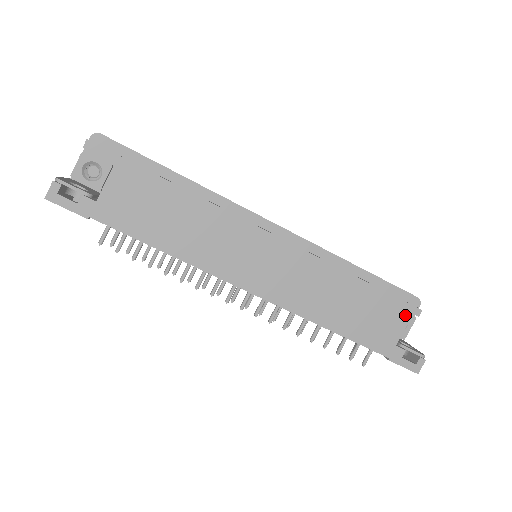
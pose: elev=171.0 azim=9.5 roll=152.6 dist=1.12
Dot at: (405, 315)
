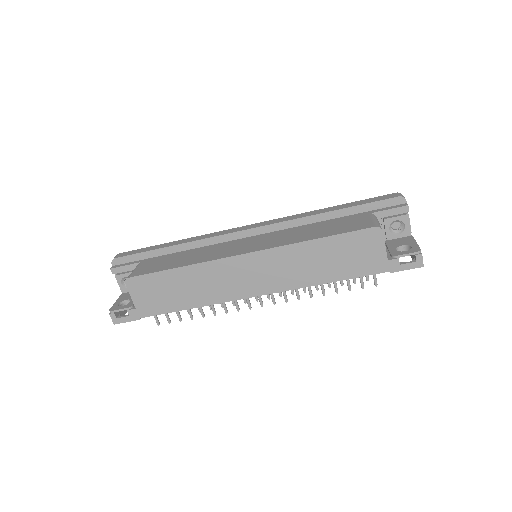
Dot at: (377, 237)
